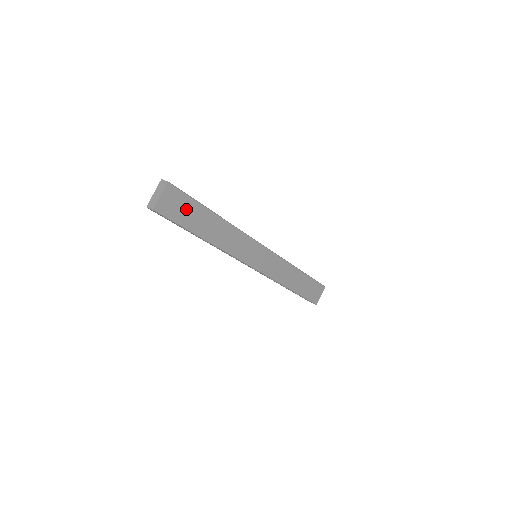
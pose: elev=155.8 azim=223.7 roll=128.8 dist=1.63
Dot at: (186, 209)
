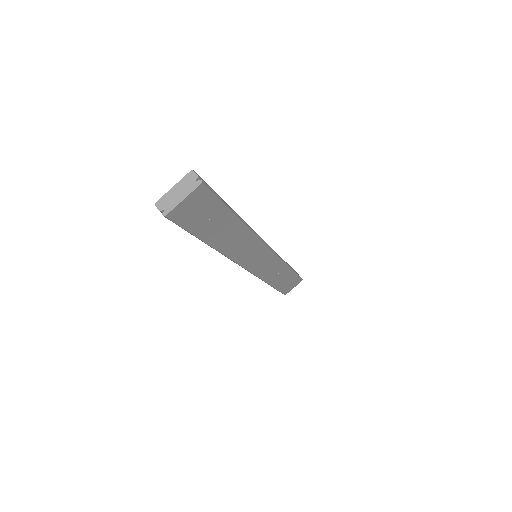
Dot at: (208, 214)
